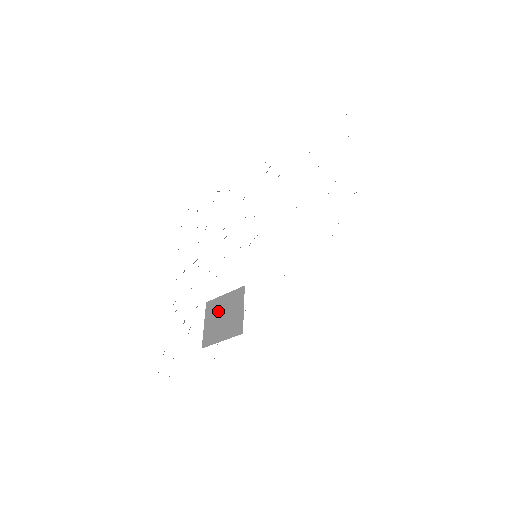
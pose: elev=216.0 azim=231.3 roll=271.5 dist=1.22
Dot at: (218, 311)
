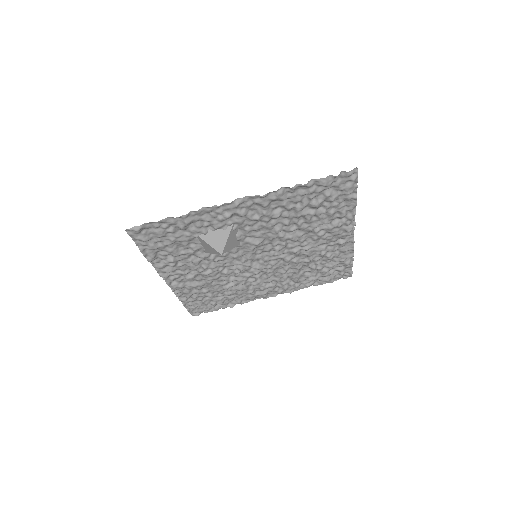
Dot at: occluded
